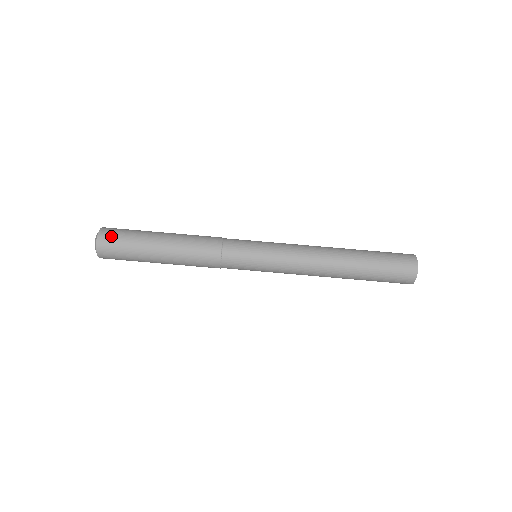
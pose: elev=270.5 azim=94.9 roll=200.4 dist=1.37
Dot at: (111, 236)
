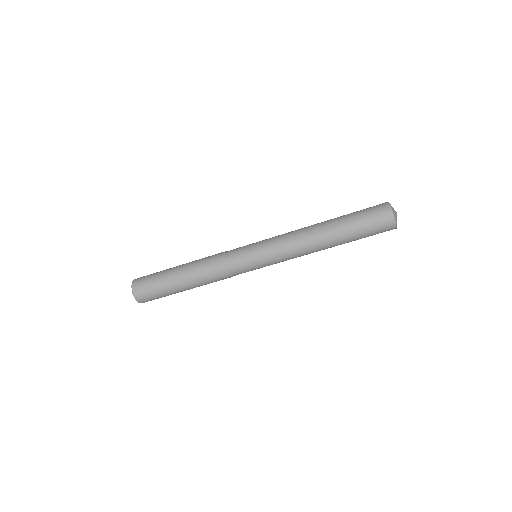
Dot at: (147, 299)
